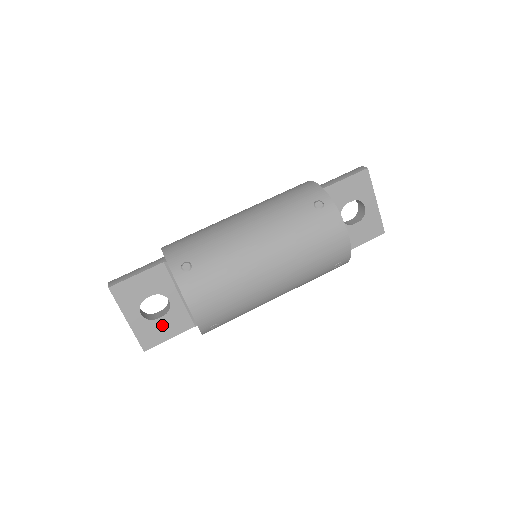
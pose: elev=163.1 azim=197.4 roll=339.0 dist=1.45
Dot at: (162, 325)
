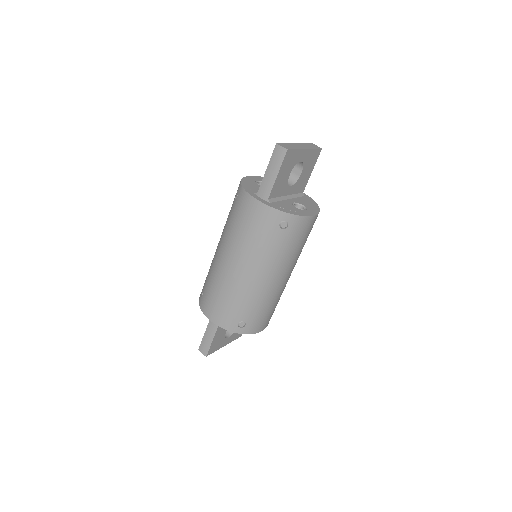
Dot at: occluded
